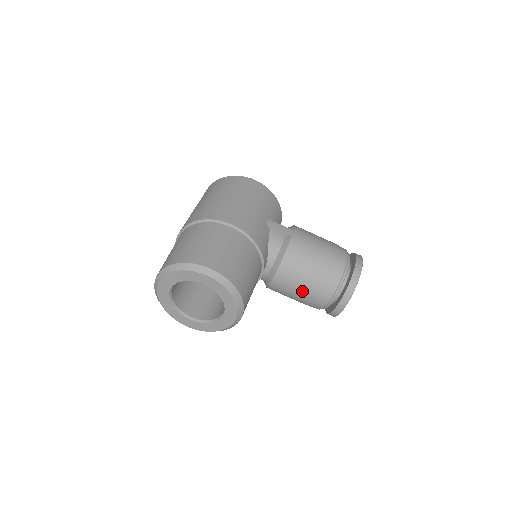
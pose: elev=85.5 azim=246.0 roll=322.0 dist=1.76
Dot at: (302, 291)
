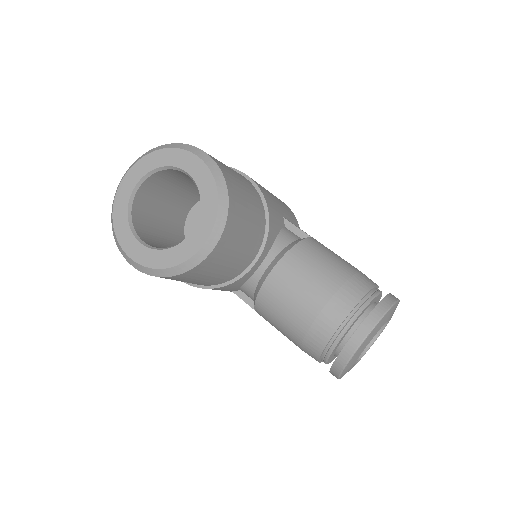
Dot at: (307, 298)
